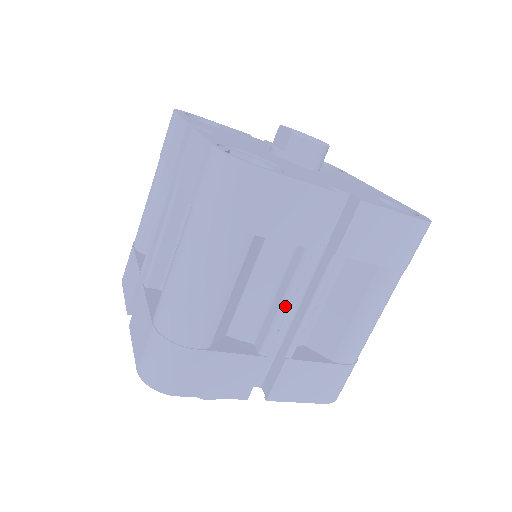
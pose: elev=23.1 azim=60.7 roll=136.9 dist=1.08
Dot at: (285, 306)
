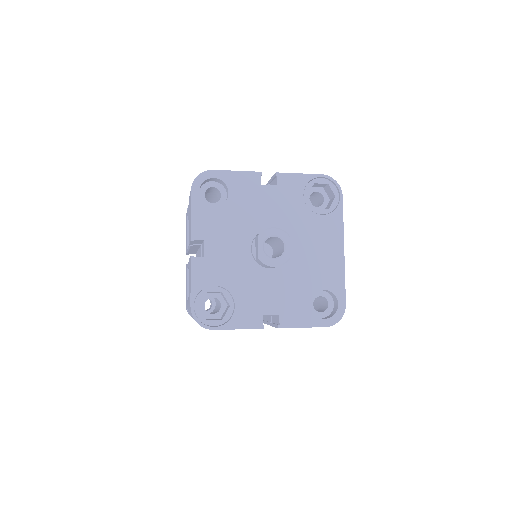
Dot at: occluded
